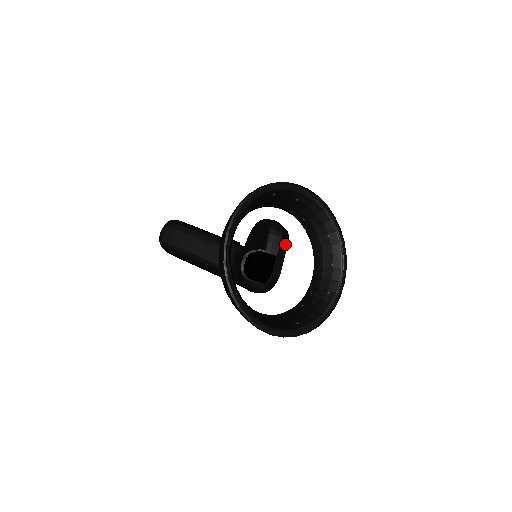
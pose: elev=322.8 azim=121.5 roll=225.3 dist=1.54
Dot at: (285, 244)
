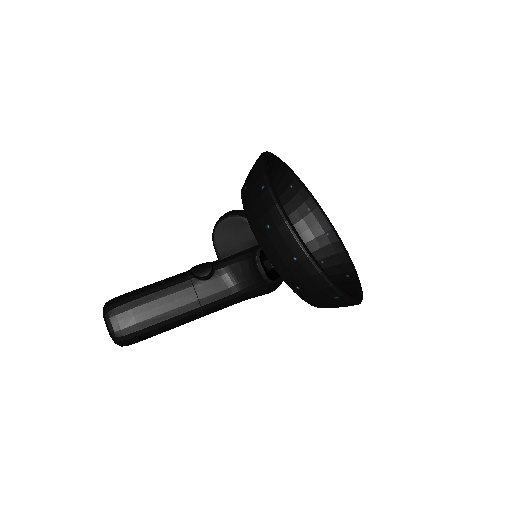
Dot at: occluded
